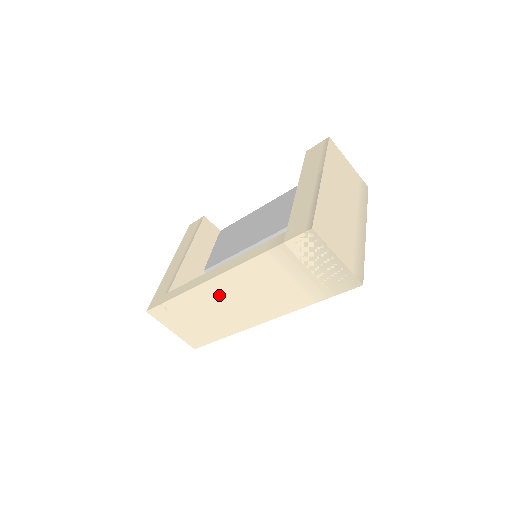
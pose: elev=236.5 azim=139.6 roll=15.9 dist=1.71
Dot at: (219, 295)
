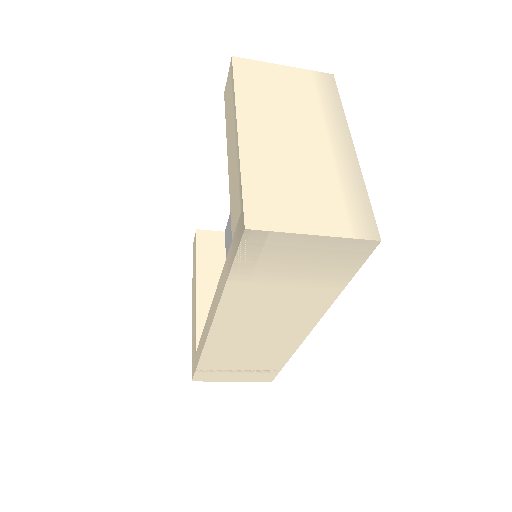
Dot at: (235, 338)
